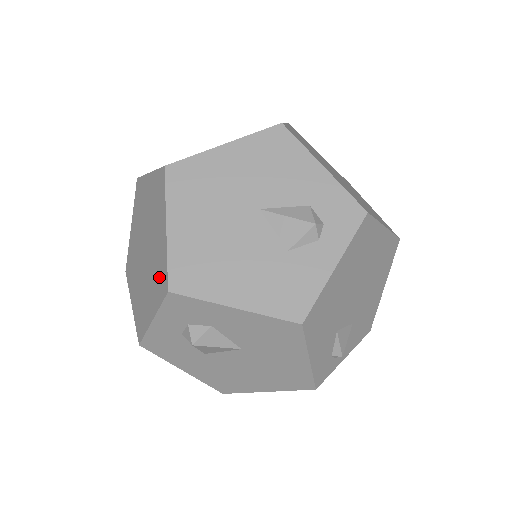
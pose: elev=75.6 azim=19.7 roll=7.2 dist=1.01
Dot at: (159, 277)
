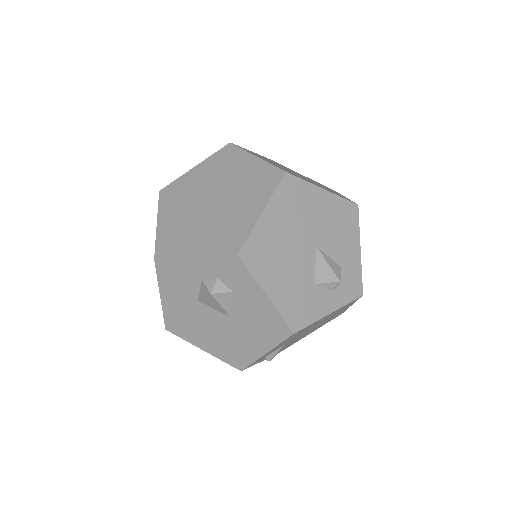
Dot at: (228, 236)
